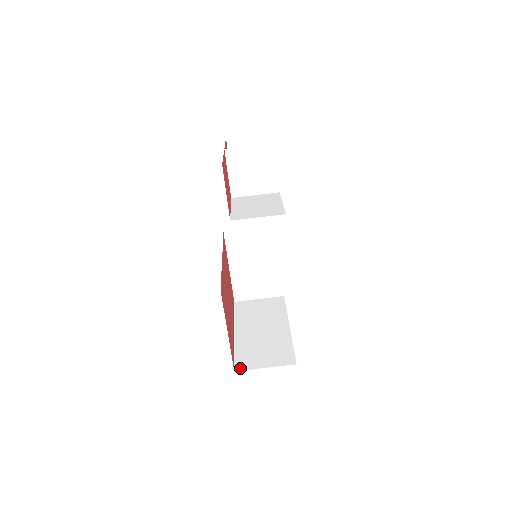
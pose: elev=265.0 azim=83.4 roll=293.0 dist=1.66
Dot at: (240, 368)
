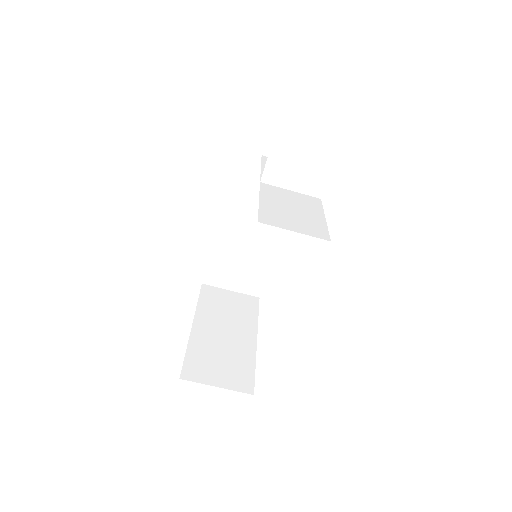
Dot at: (187, 377)
